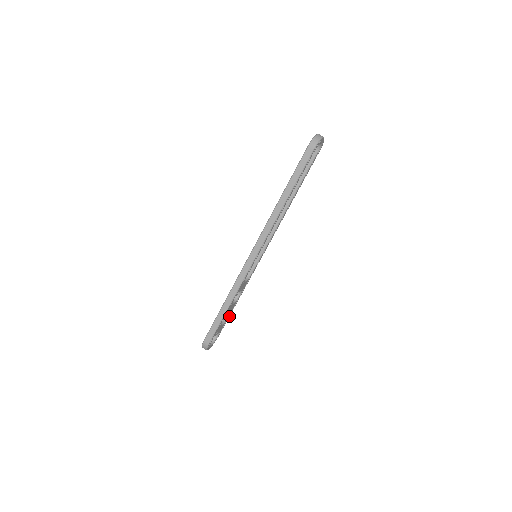
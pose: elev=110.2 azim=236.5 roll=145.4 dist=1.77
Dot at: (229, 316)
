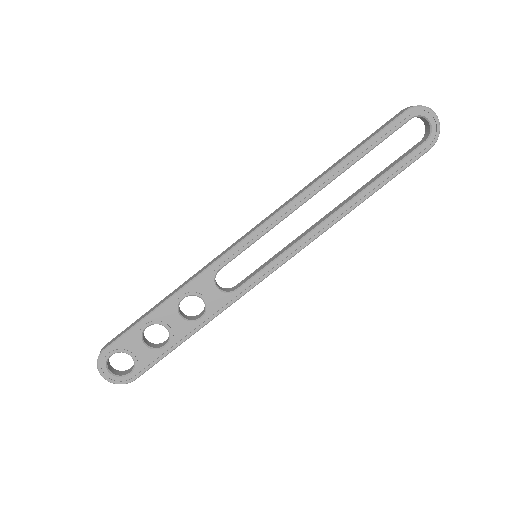
Dot at: (169, 352)
